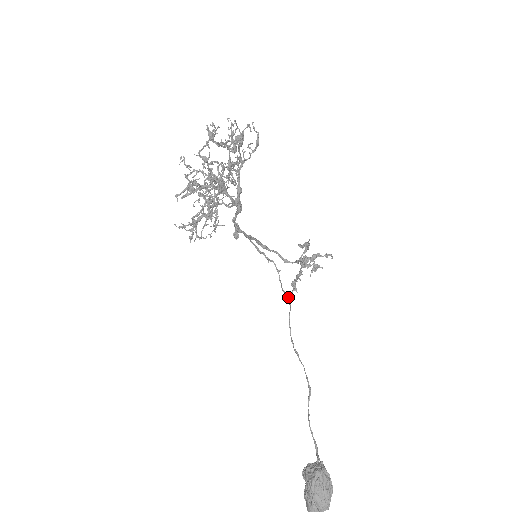
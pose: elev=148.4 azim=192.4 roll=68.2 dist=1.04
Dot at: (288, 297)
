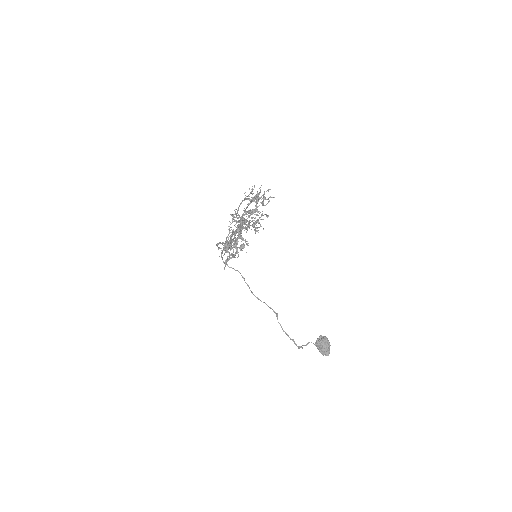
Dot at: (237, 270)
